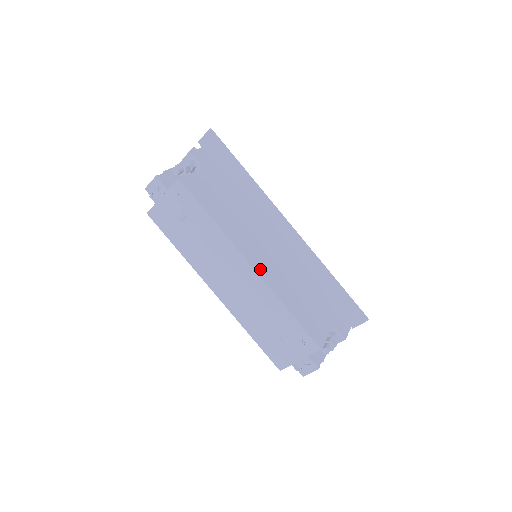
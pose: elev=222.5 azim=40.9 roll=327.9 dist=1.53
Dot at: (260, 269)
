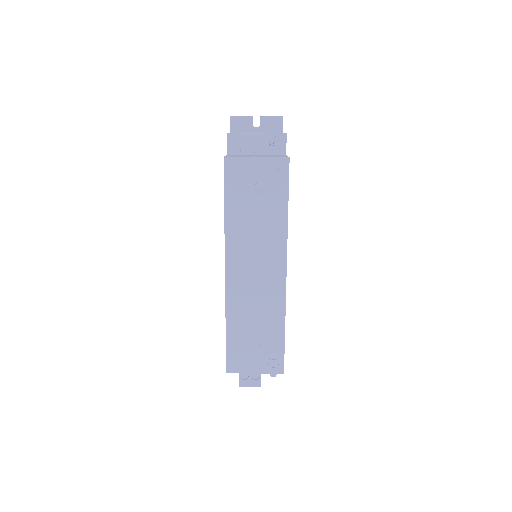
Dot at: occluded
